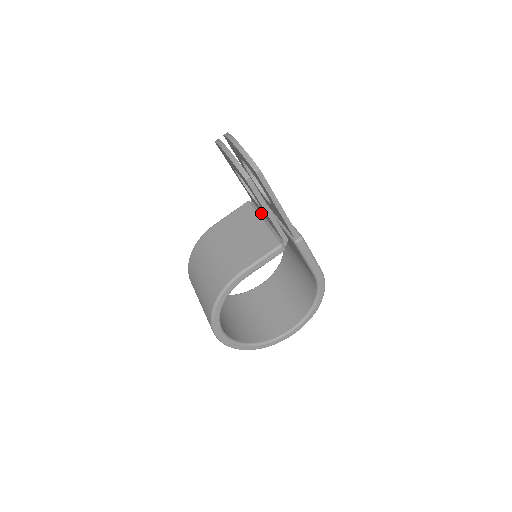
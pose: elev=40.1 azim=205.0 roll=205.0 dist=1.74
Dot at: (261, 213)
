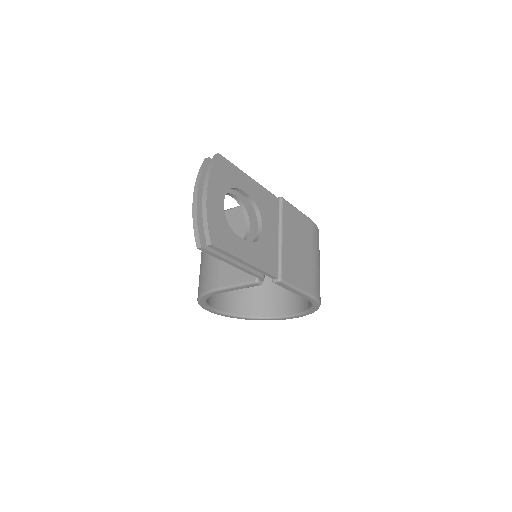
Dot at: occluded
